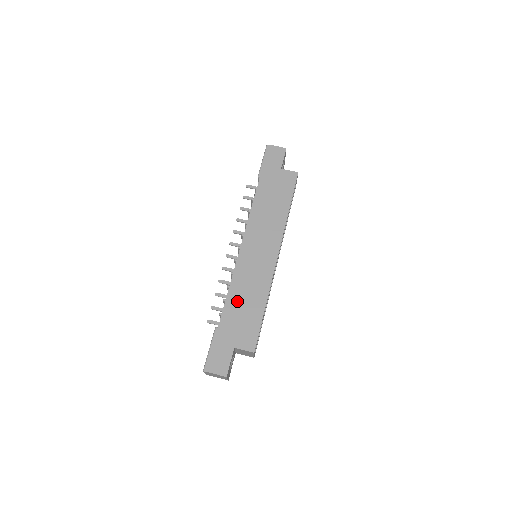
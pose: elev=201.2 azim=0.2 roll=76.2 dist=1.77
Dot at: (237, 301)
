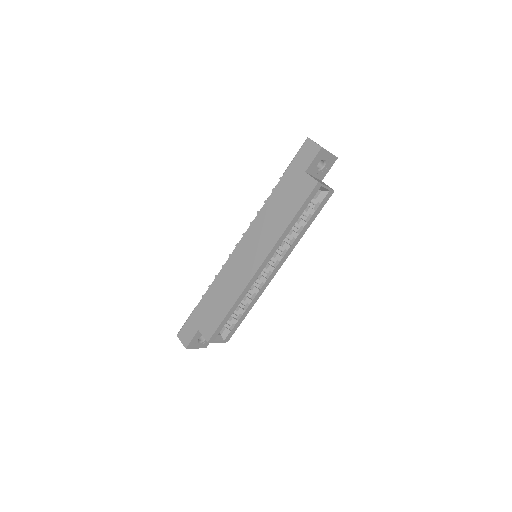
Dot at: (215, 293)
